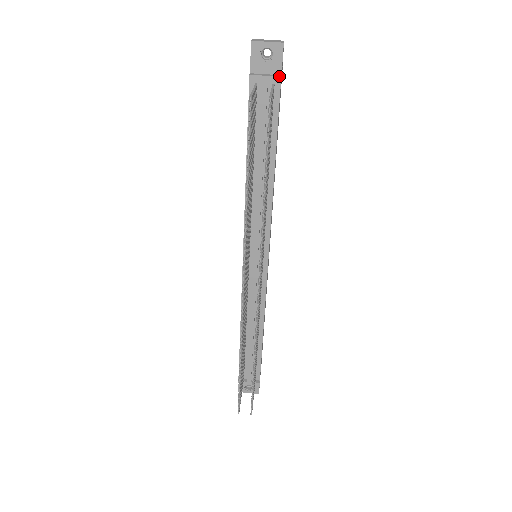
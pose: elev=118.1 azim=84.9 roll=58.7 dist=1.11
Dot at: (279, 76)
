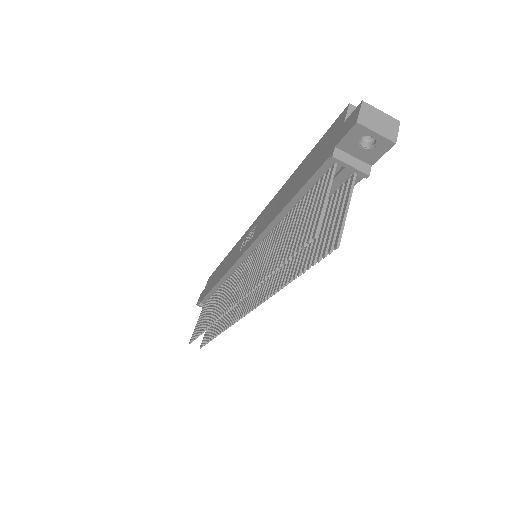
Dot at: (367, 173)
